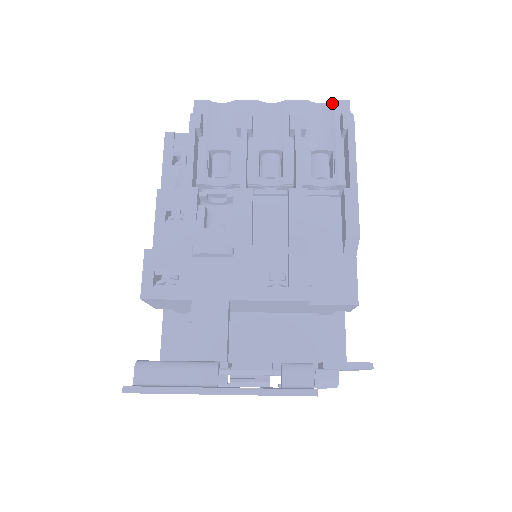
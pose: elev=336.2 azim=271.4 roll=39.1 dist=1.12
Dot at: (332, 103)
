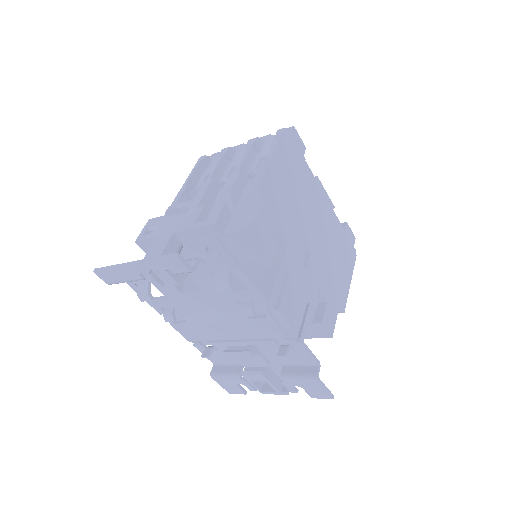
Dot at: occluded
